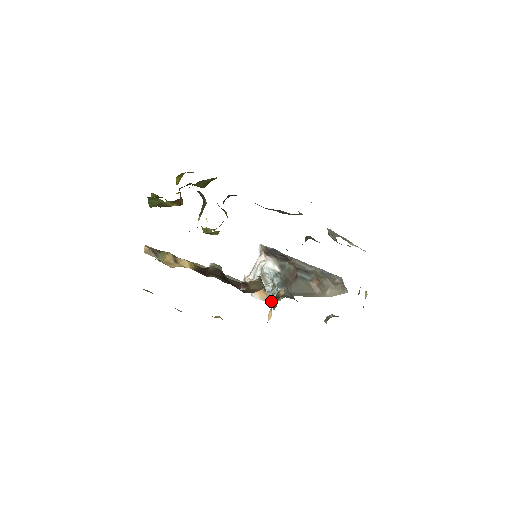
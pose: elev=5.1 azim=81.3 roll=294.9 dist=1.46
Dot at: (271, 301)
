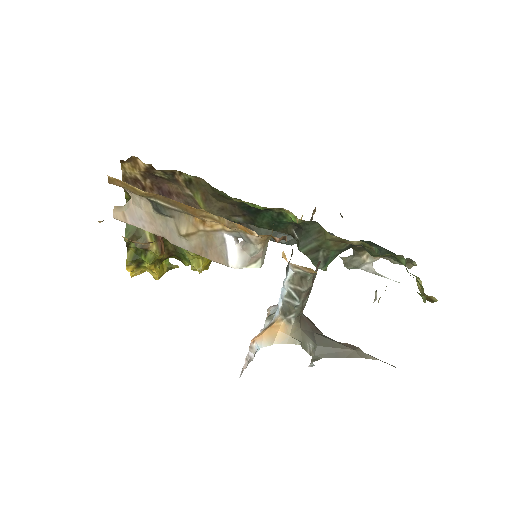
Dot at: (284, 280)
